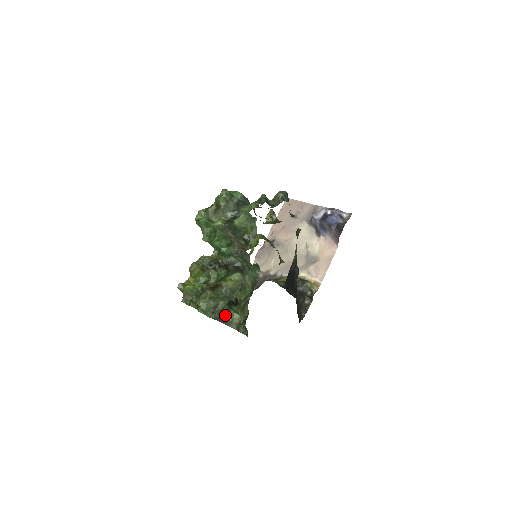
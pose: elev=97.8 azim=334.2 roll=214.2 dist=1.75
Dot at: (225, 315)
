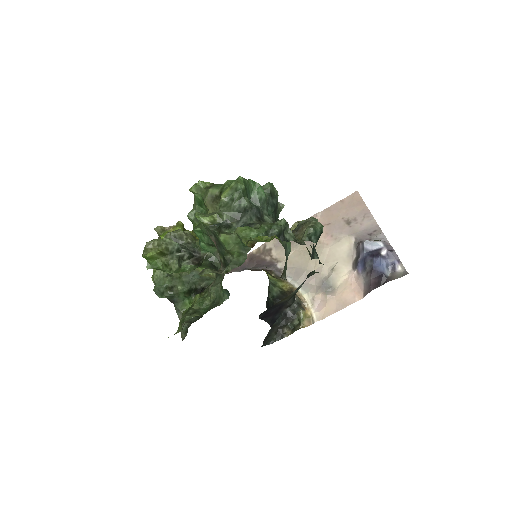
Dot at: (177, 300)
